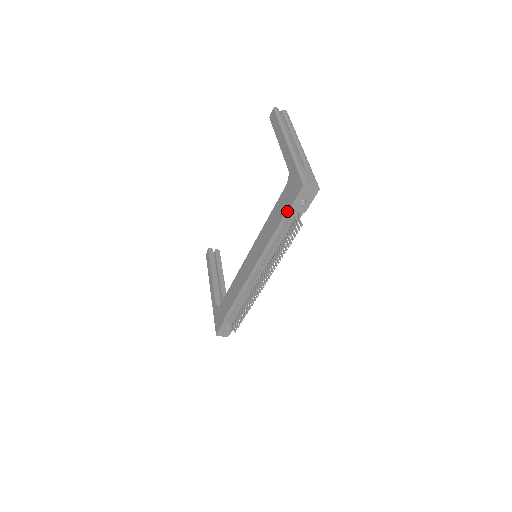
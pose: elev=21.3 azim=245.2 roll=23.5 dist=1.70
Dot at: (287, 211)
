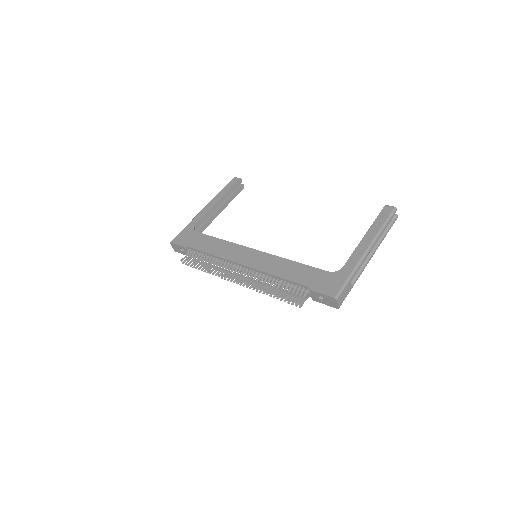
Dot at: (307, 286)
